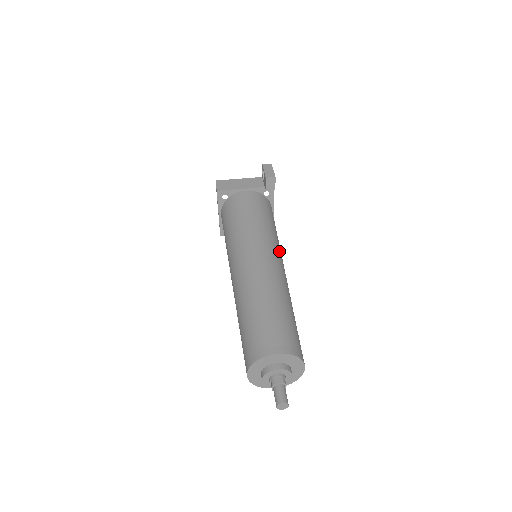
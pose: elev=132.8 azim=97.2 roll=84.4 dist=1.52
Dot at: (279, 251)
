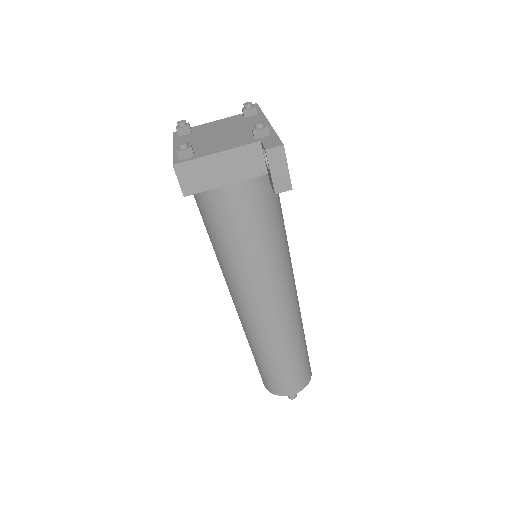
Dot at: (289, 269)
